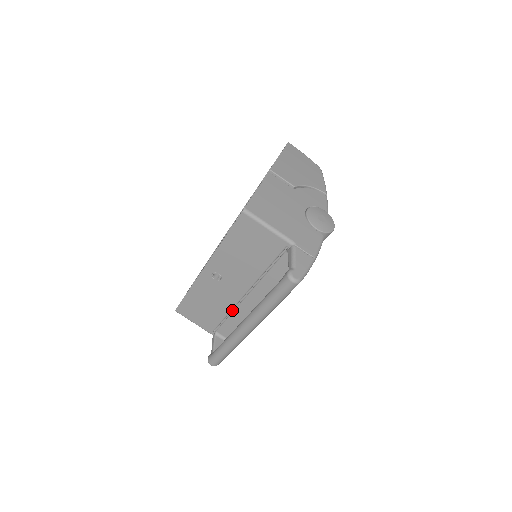
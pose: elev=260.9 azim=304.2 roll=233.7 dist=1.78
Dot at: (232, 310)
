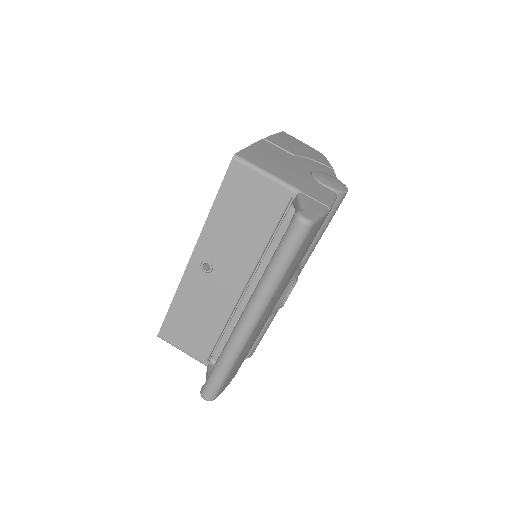
Dot at: (229, 320)
